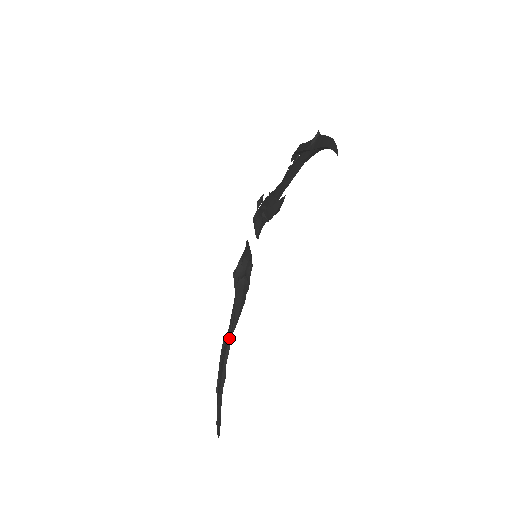
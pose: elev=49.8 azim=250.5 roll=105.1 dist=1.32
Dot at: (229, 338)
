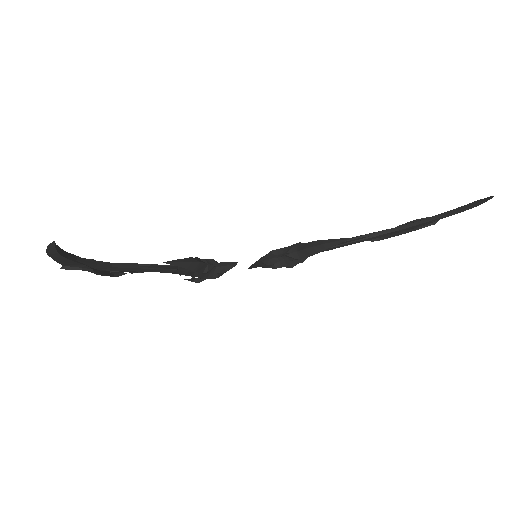
Dot at: (143, 264)
